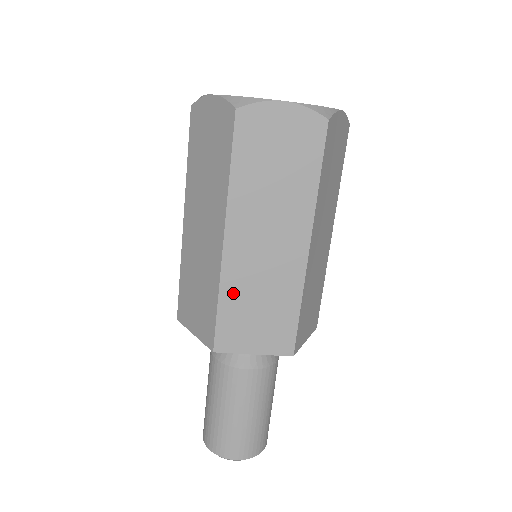
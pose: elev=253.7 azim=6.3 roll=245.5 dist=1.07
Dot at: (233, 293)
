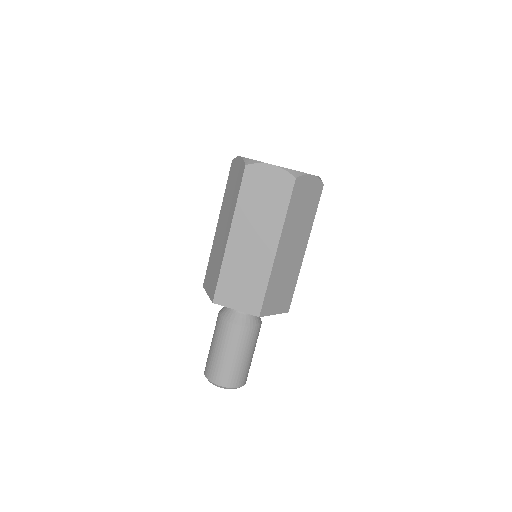
Dot at: (229, 269)
